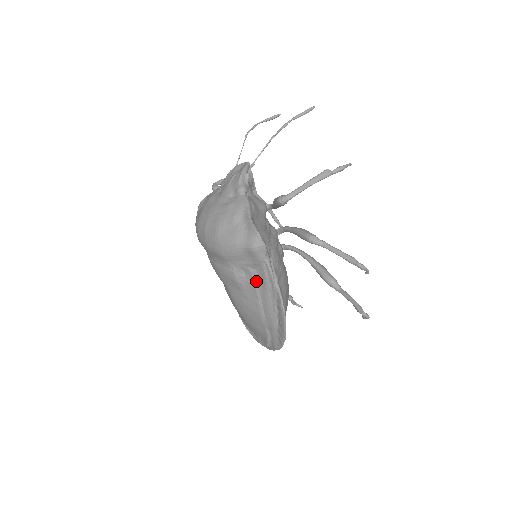
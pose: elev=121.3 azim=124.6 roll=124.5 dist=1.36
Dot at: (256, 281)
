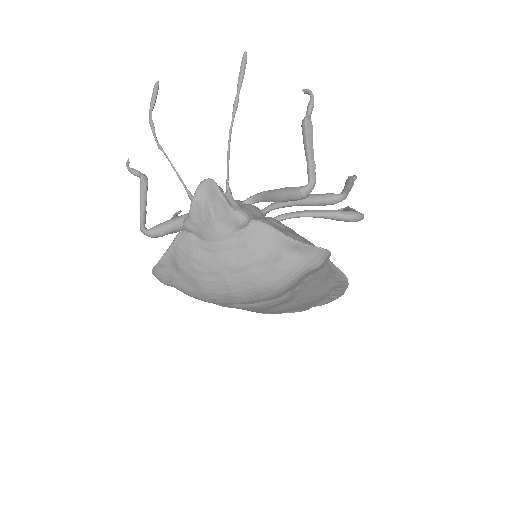
Dot at: (311, 283)
